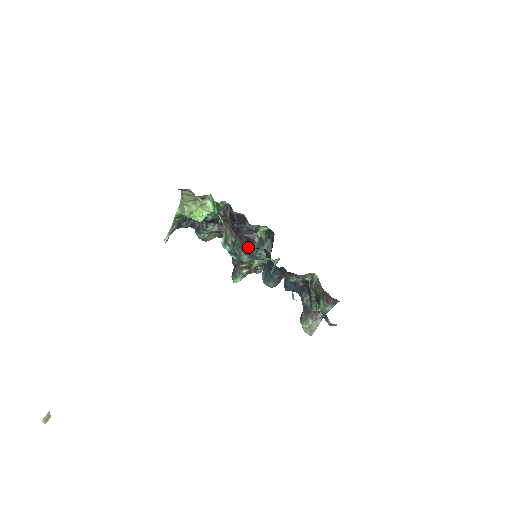
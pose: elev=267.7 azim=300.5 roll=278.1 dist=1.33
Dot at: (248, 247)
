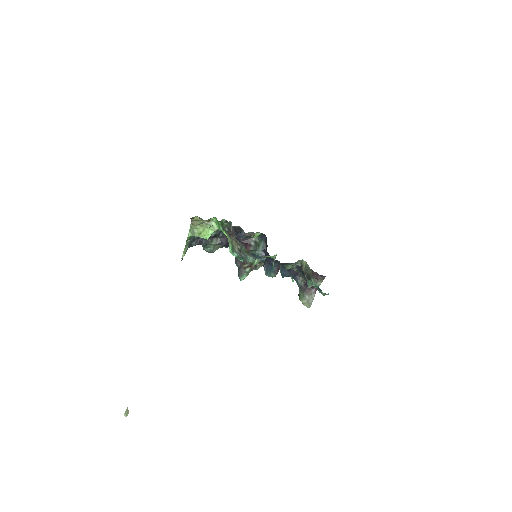
Dot at: (250, 250)
